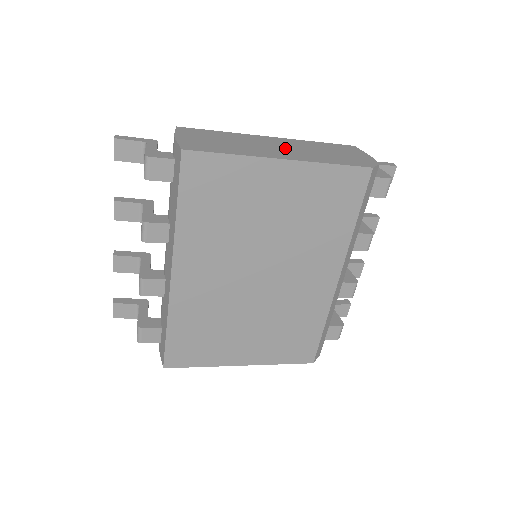
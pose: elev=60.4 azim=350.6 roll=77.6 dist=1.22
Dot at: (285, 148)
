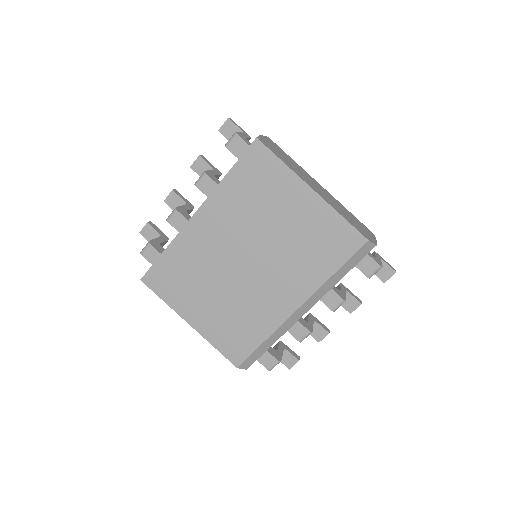
Dot at: (322, 192)
